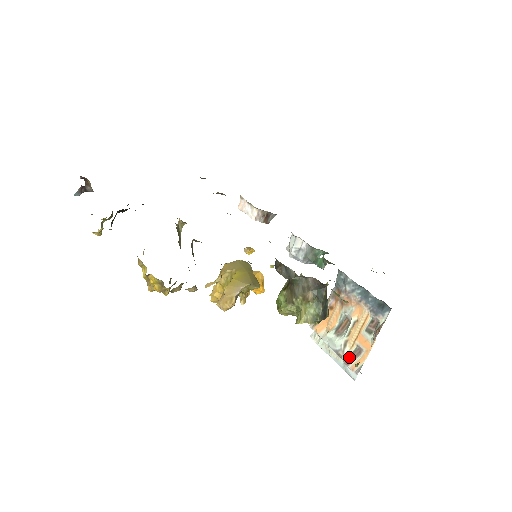
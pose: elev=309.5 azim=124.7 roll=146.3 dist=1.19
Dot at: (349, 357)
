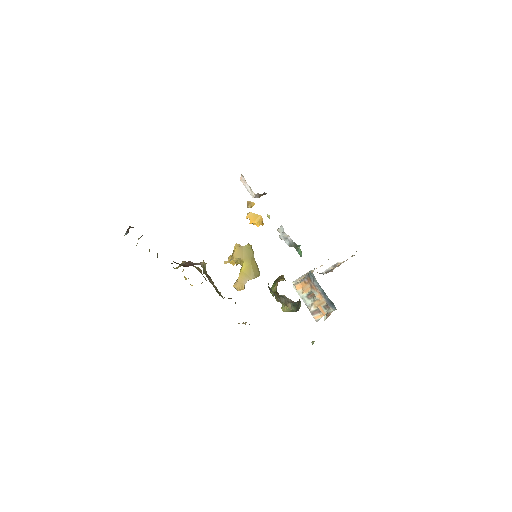
Dot at: (313, 311)
